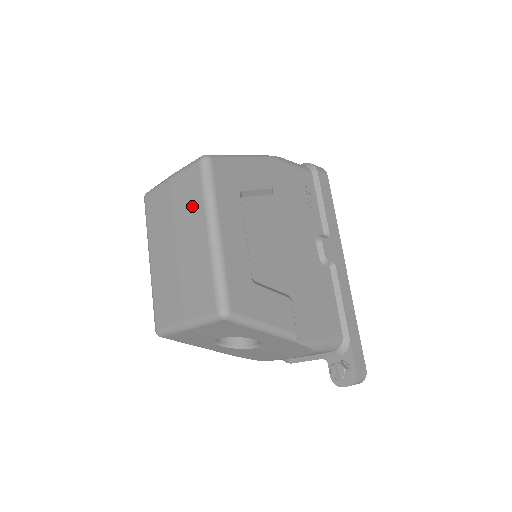
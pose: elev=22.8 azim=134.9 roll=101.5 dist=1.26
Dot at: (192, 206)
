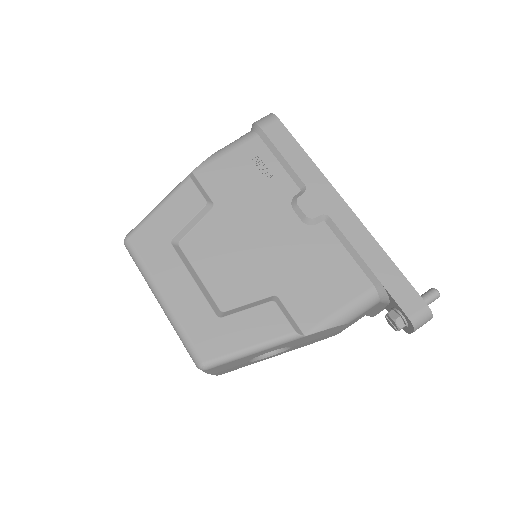
Dot at: occluded
